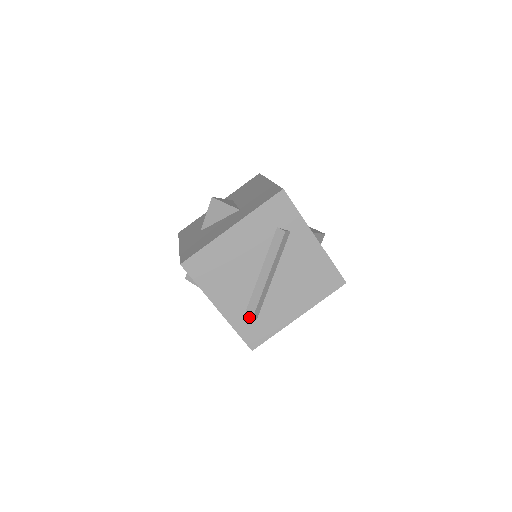
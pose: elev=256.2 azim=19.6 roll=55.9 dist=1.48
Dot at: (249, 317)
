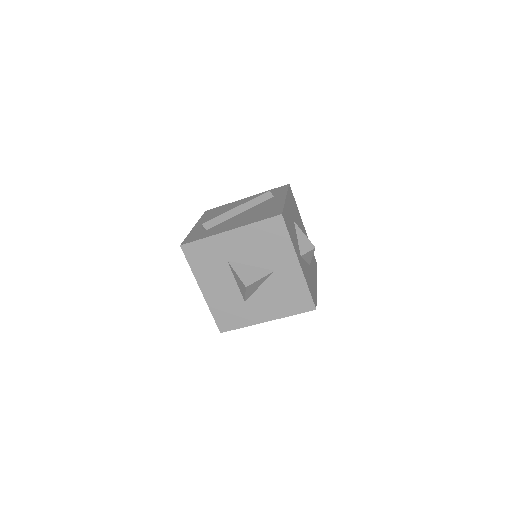
Dot at: (203, 226)
